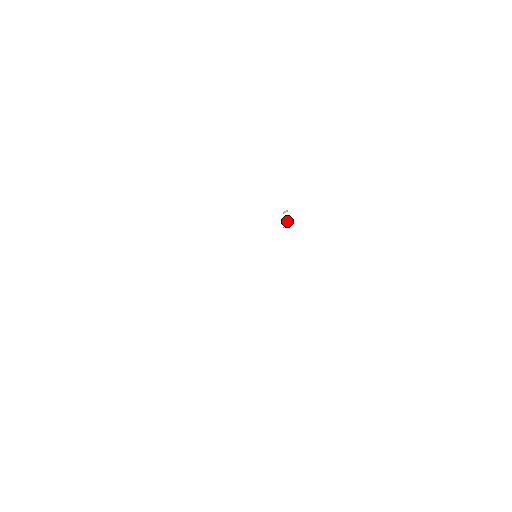
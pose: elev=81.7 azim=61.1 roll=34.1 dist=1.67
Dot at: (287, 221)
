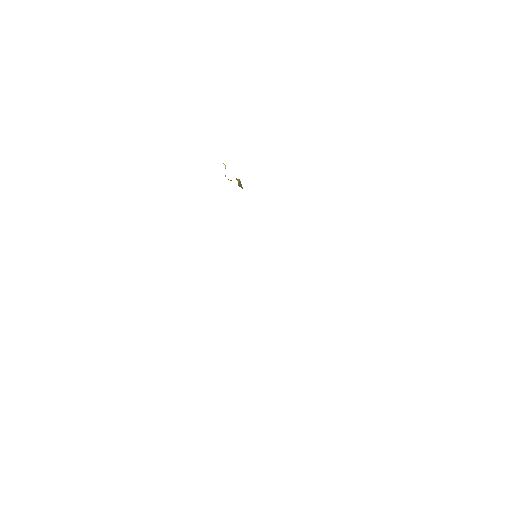
Dot at: (238, 180)
